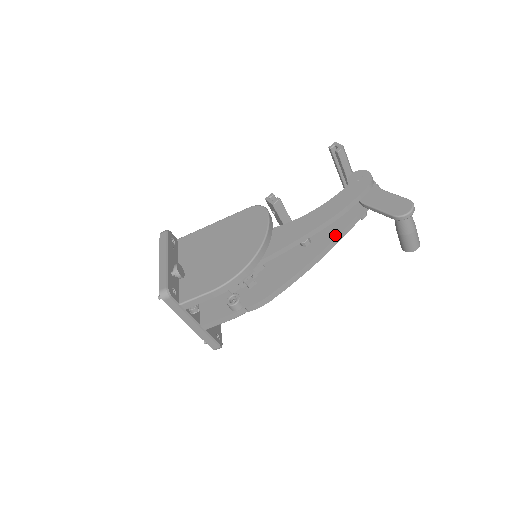
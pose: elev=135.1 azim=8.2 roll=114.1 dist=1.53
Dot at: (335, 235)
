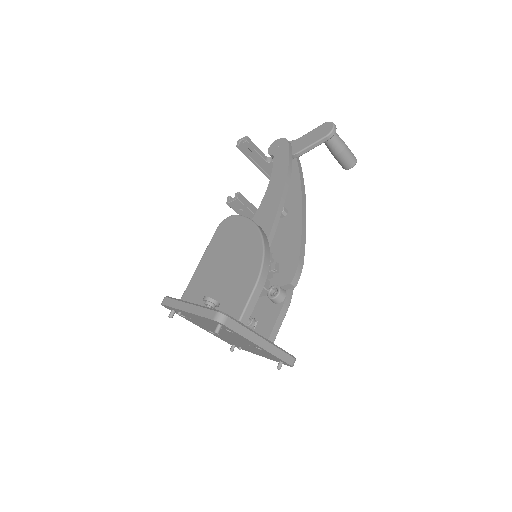
Dot at: (299, 189)
